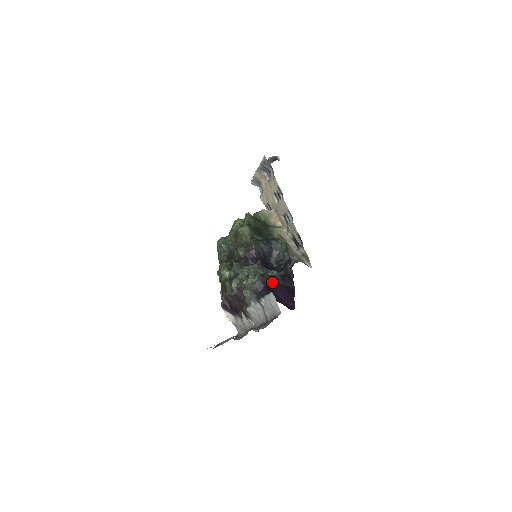
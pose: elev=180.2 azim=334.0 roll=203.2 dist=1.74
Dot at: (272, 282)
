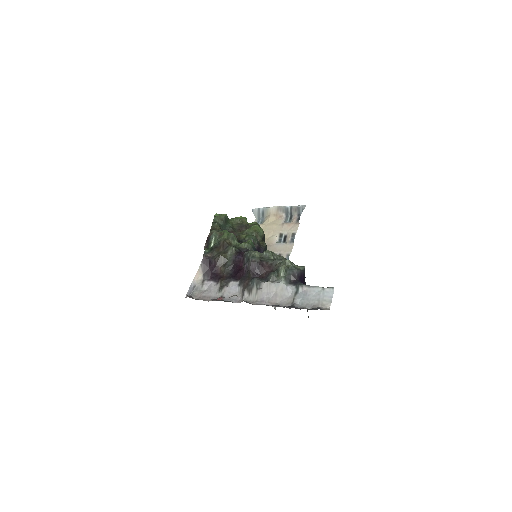
Dot at: (305, 284)
